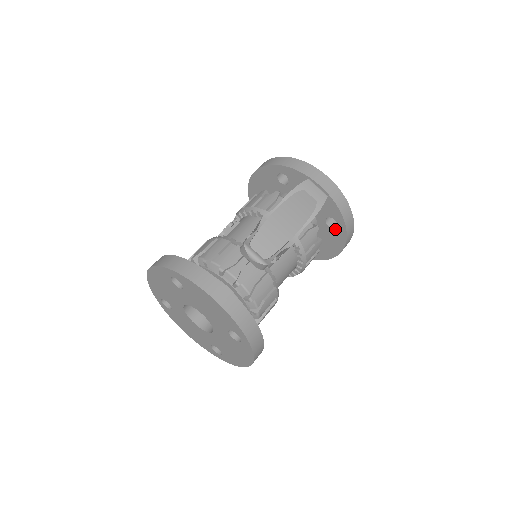
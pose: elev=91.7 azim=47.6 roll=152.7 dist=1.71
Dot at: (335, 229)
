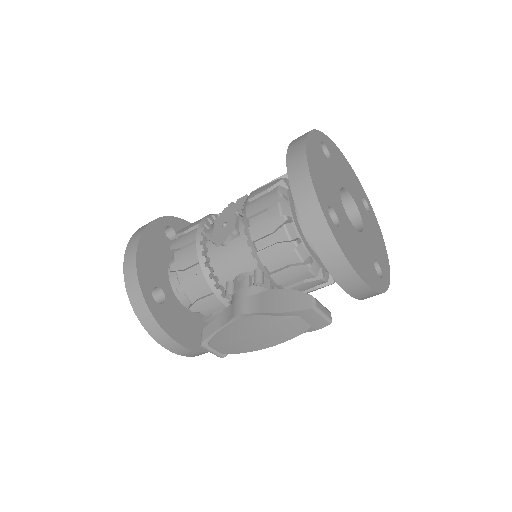
Dot at: occluded
